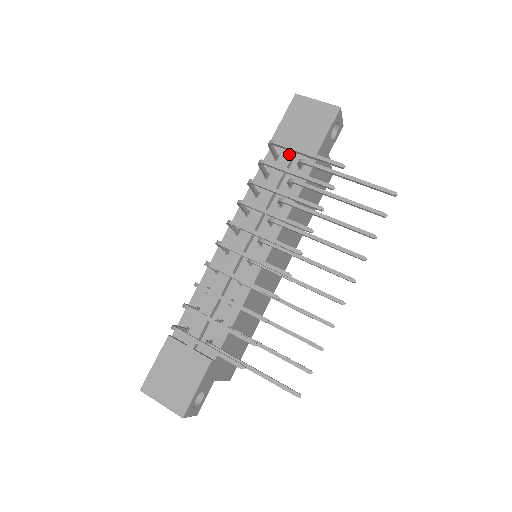
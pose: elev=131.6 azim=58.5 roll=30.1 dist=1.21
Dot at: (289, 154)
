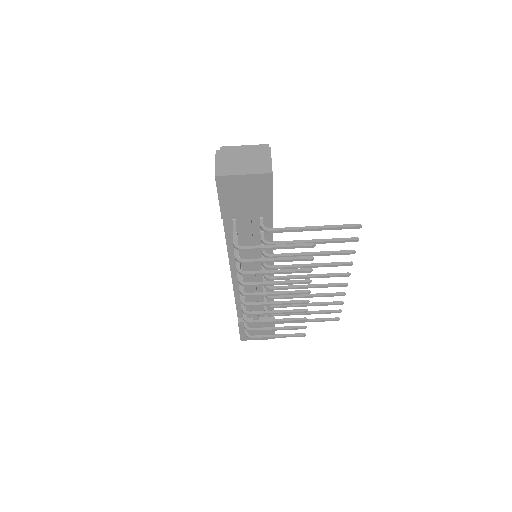
Dot at: (247, 222)
